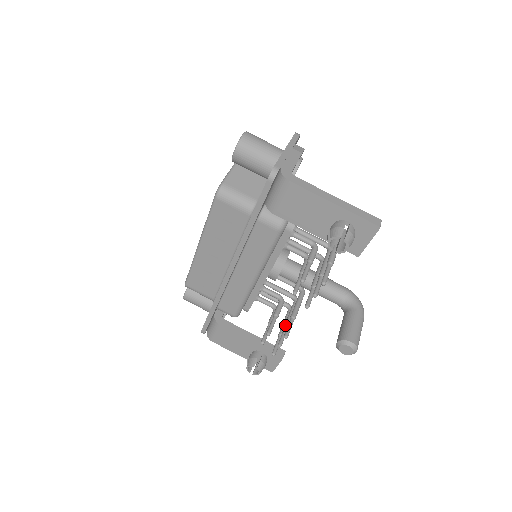
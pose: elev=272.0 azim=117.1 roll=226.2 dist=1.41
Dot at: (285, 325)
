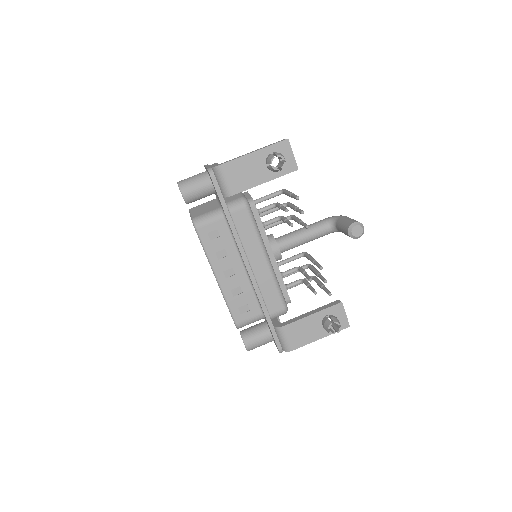
Dot at: (317, 274)
